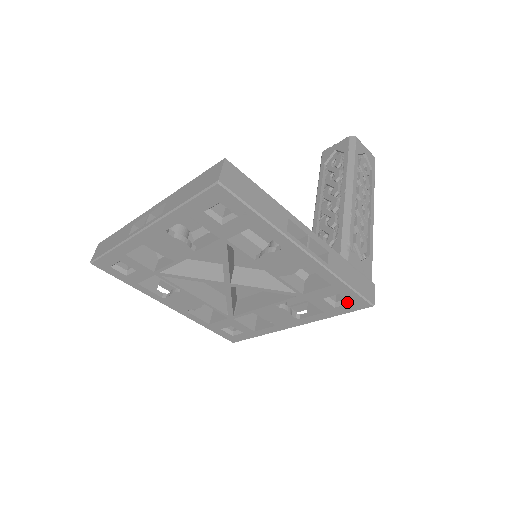
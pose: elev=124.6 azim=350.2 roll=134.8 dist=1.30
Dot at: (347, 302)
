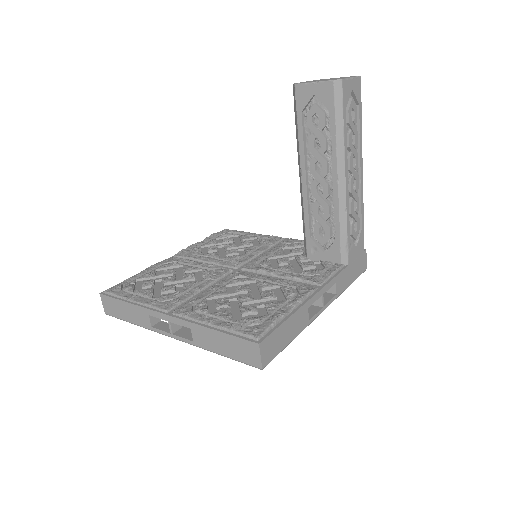
Dot at: occluded
